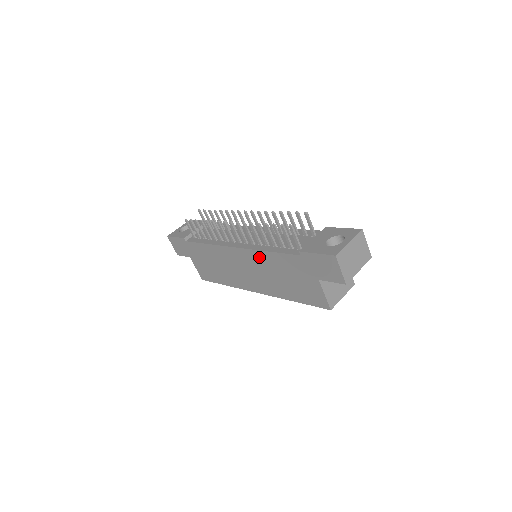
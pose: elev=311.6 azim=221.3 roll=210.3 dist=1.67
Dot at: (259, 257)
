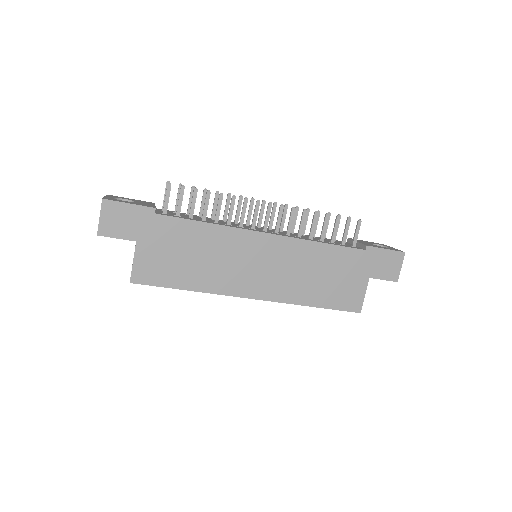
Dot at: (303, 249)
